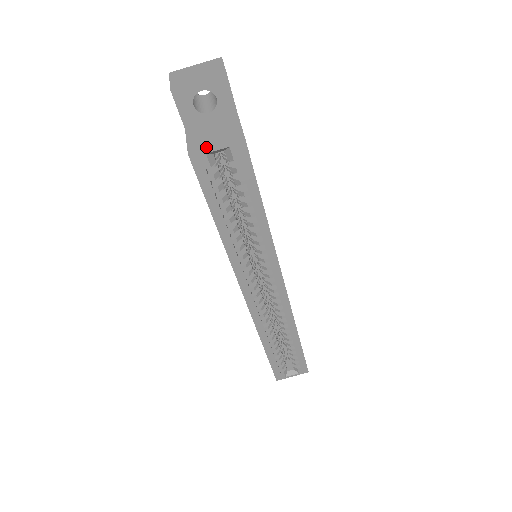
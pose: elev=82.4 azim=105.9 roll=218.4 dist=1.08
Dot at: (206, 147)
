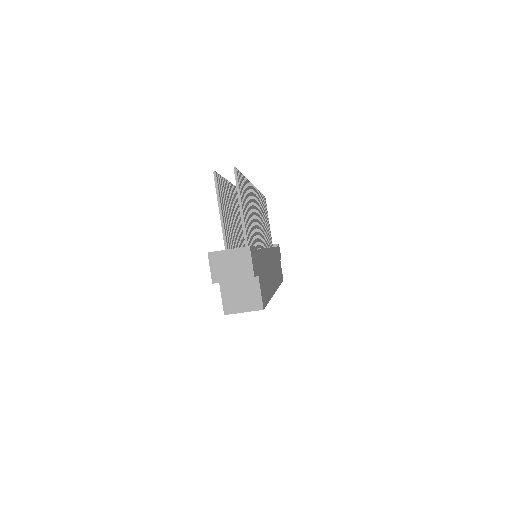
Dot at: (237, 312)
